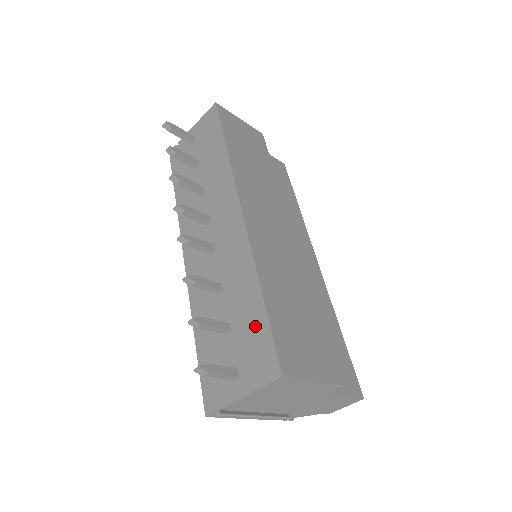
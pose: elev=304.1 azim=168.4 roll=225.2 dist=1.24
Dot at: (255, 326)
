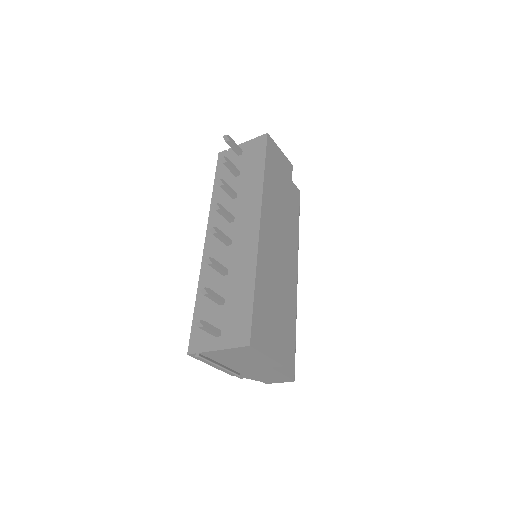
Dot at: (242, 307)
